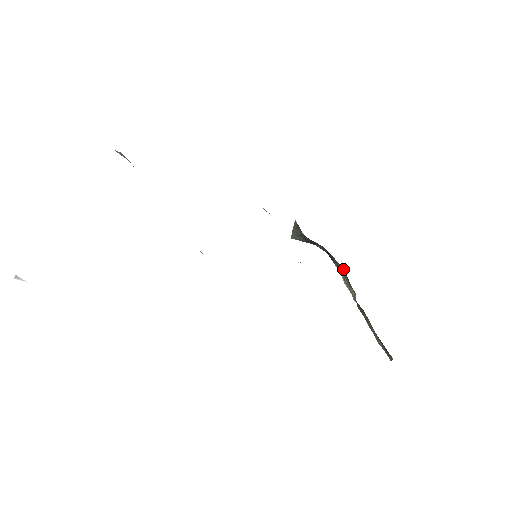
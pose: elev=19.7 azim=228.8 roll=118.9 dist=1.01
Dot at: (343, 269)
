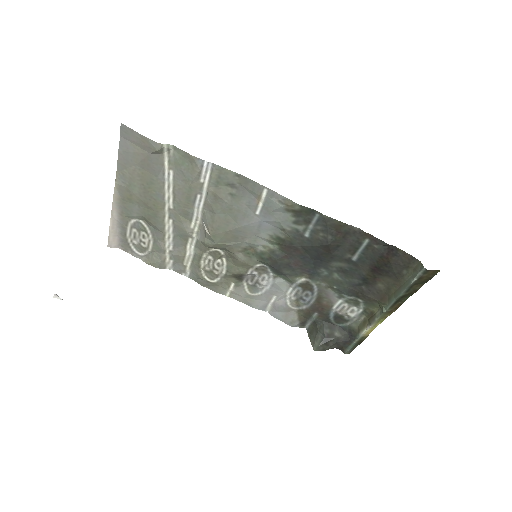
Dot at: (363, 319)
